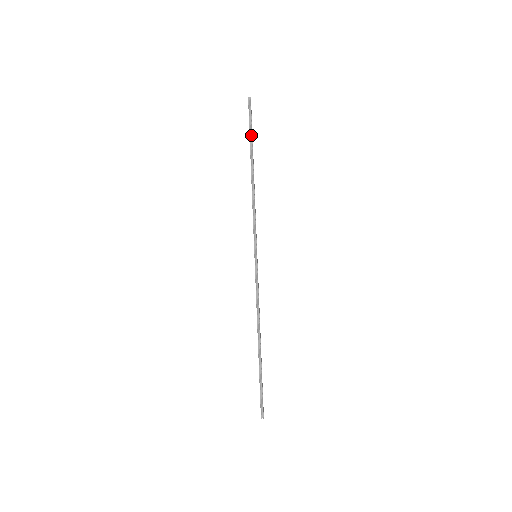
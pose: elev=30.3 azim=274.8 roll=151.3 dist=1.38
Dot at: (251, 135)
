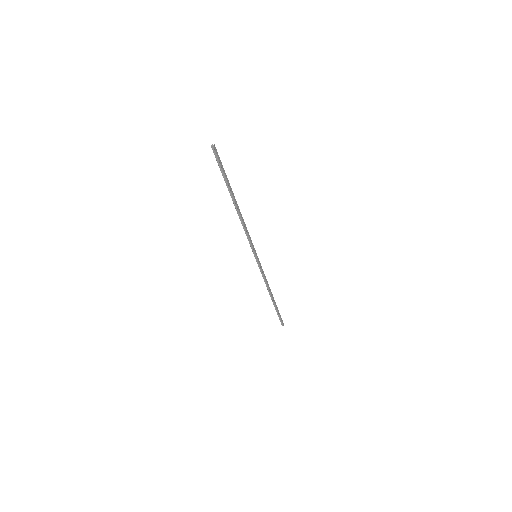
Dot at: (225, 178)
